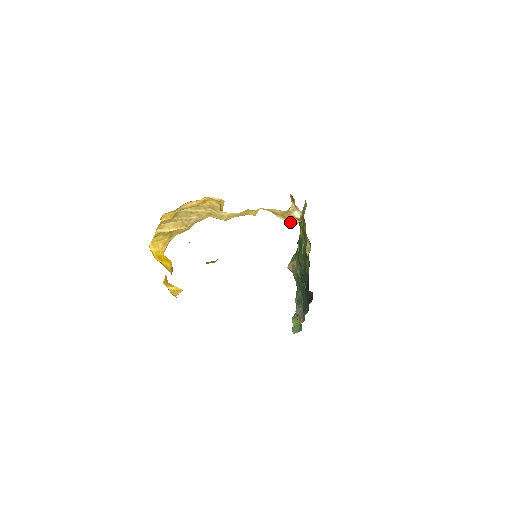
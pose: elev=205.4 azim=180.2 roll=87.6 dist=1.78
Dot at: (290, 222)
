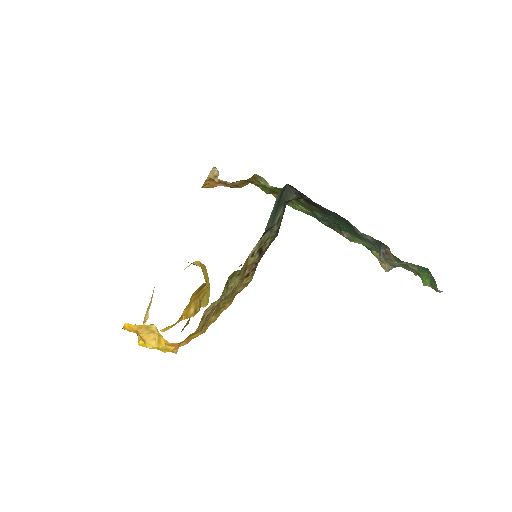
Dot at: occluded
